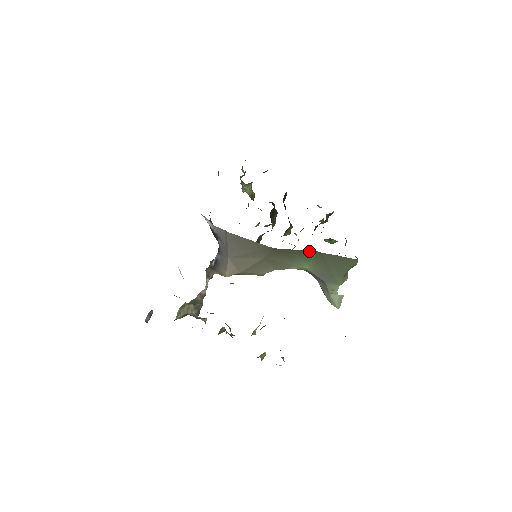
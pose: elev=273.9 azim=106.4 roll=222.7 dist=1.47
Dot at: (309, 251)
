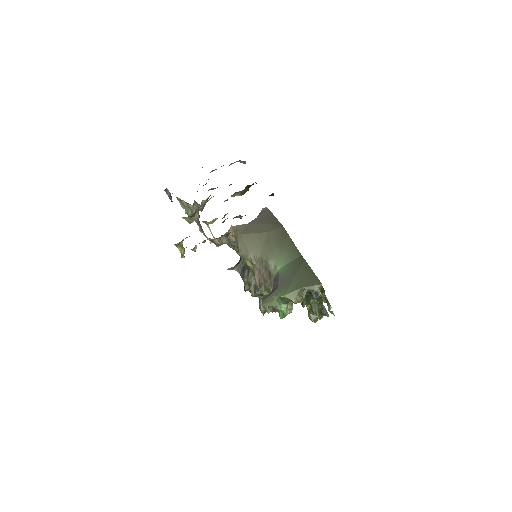
Dot at: (298, 253)
